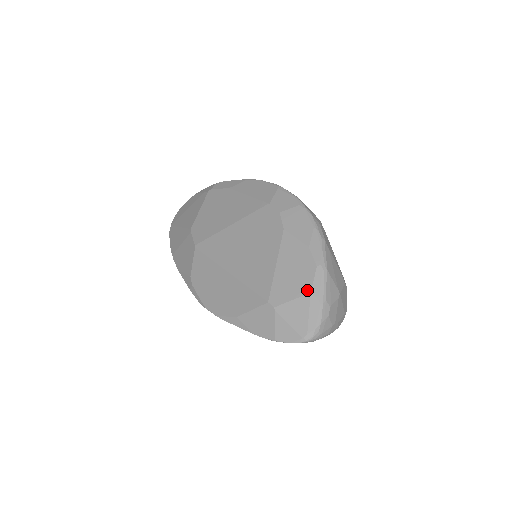
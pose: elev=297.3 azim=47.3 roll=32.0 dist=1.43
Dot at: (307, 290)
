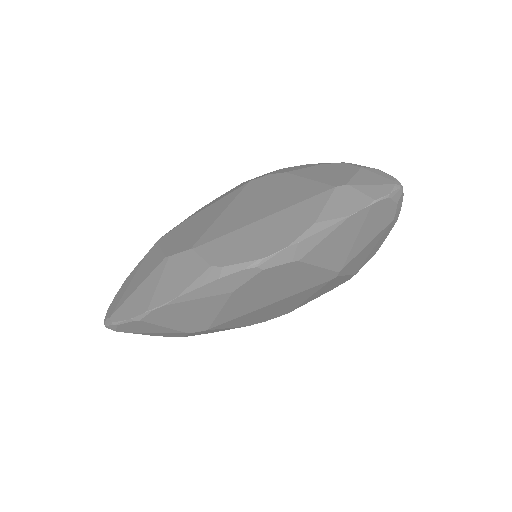
Dot at: (356, 168)
